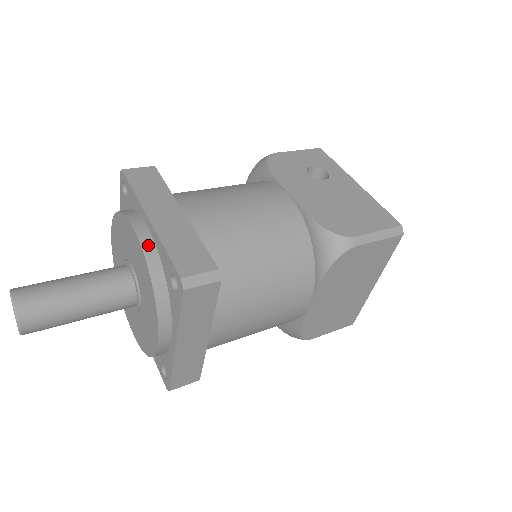
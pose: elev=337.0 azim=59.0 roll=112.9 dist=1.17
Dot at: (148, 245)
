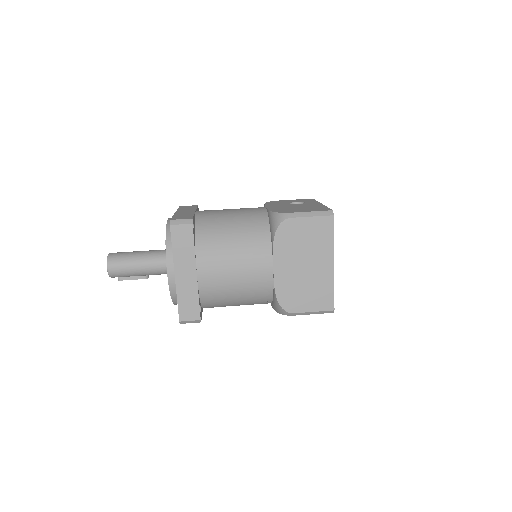
Dot at: occluded
